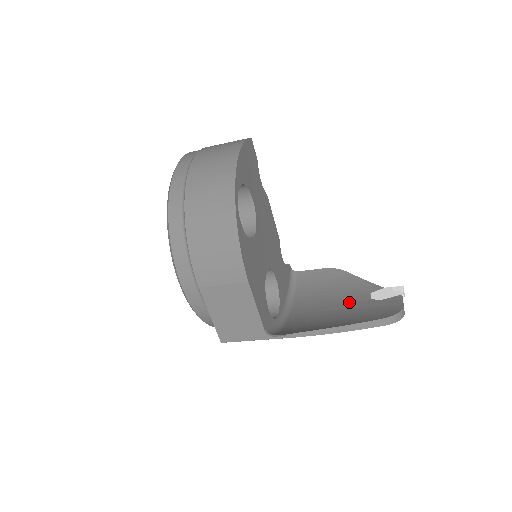
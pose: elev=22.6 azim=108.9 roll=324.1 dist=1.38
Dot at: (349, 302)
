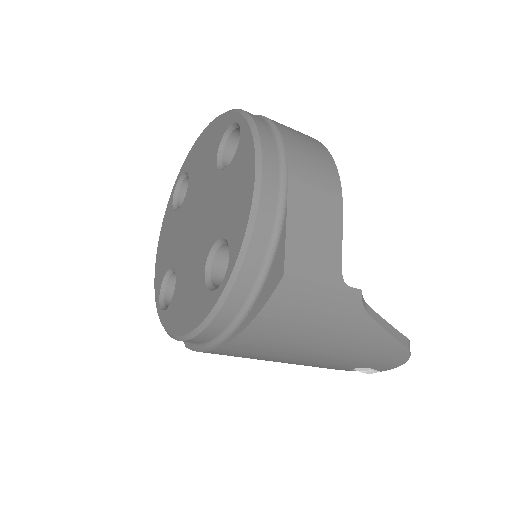
Dot at: occluded
